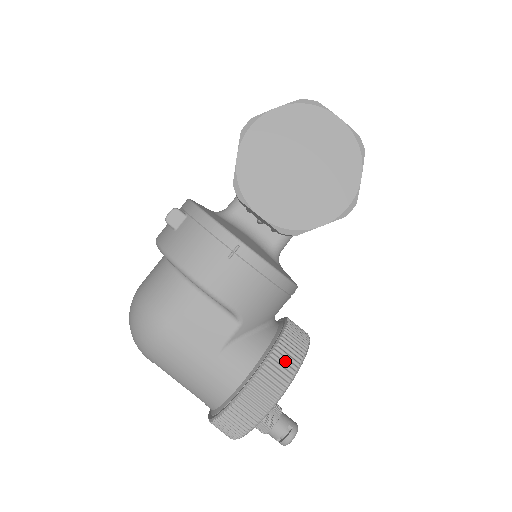
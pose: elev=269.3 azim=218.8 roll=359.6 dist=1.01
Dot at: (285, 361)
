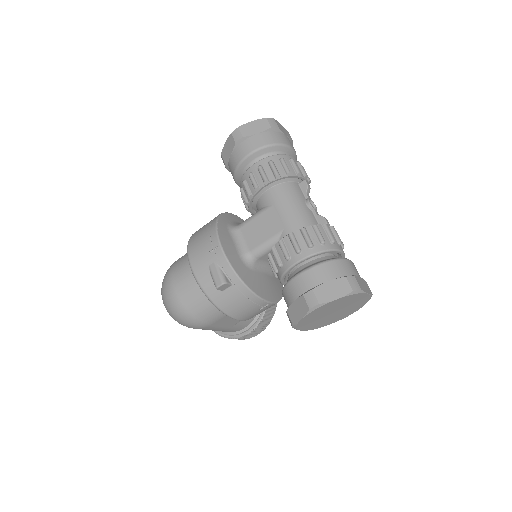
Dot at: (268, 317)
